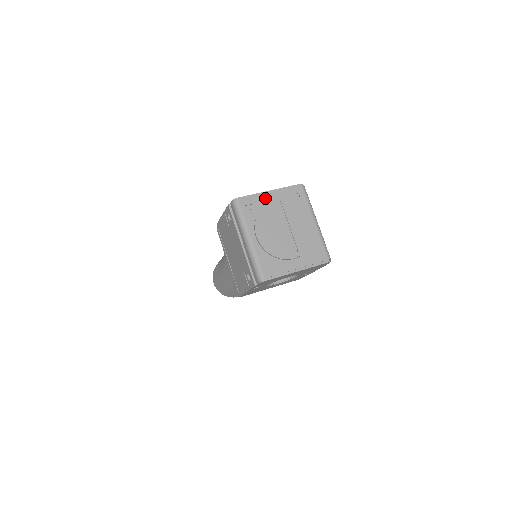
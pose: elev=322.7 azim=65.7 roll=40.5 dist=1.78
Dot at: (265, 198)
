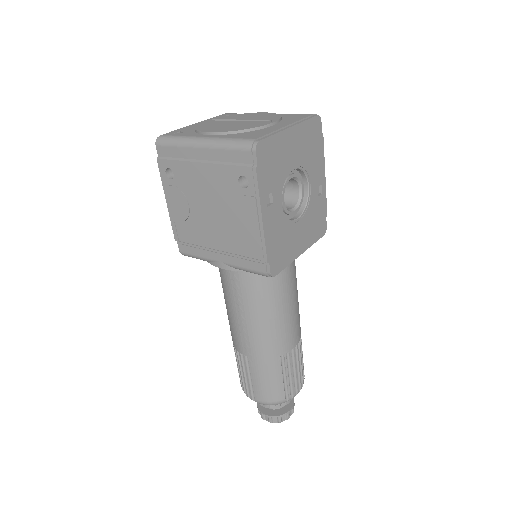
Dot at: (192, 126)
